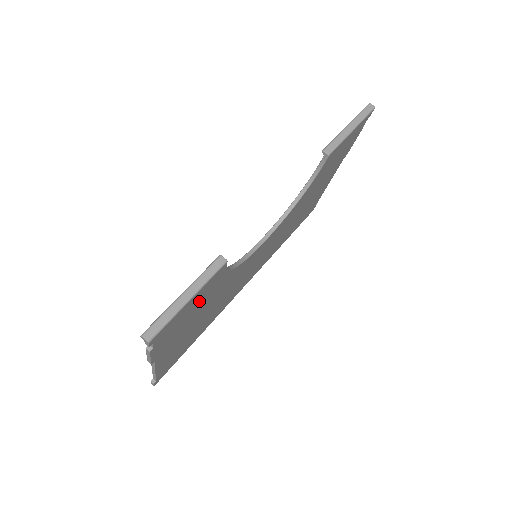
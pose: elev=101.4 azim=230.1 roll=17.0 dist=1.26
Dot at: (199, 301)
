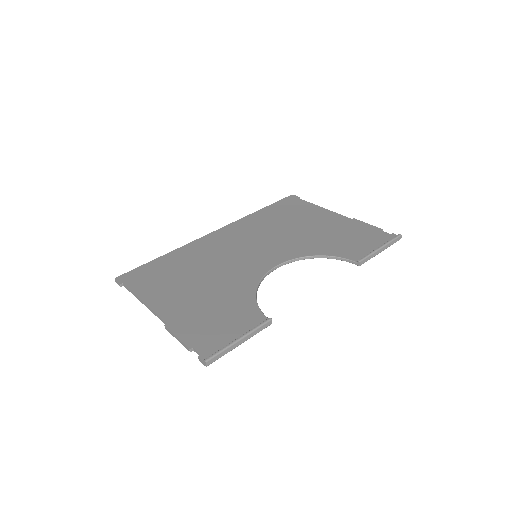
Dot at: (231, 322)
